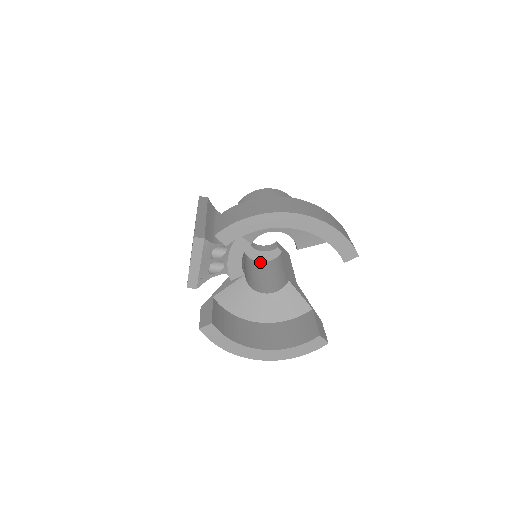
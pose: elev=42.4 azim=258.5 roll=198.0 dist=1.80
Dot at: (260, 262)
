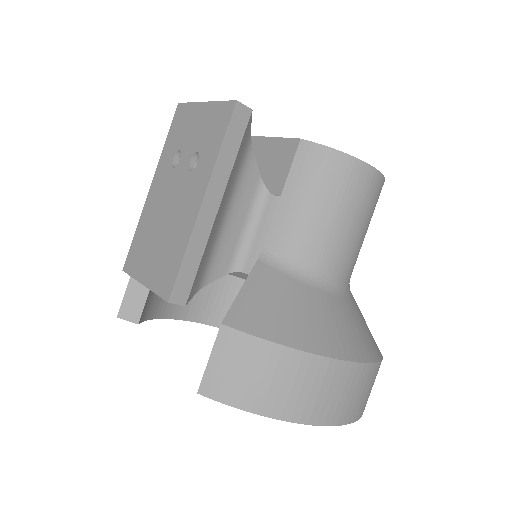
Dot at: occluded
